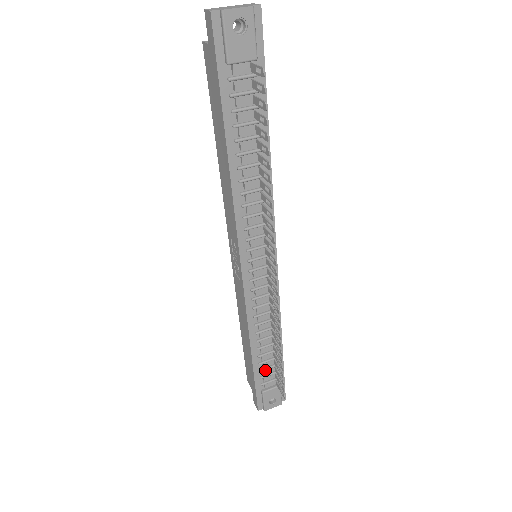
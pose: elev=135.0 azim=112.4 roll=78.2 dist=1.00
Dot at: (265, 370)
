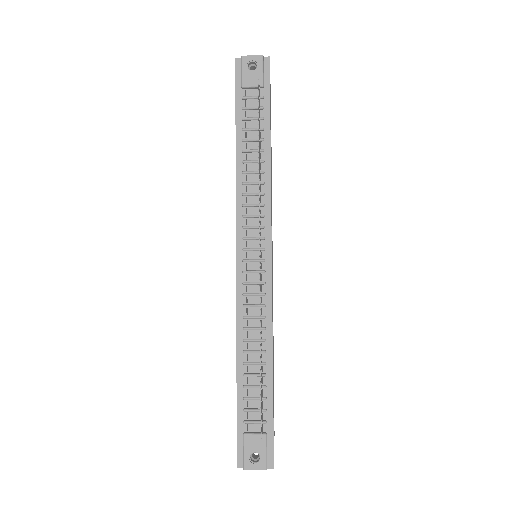
Dot at: (250, 401)
